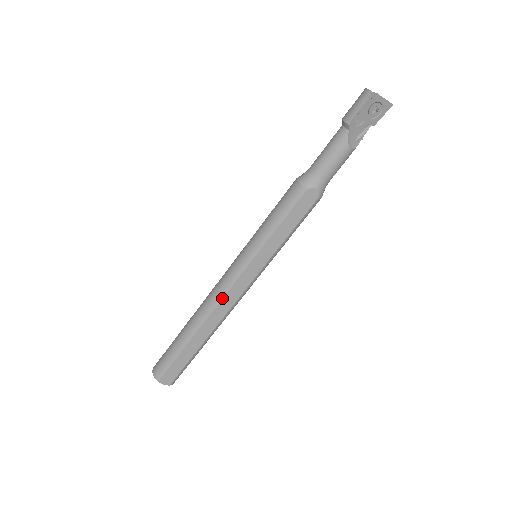
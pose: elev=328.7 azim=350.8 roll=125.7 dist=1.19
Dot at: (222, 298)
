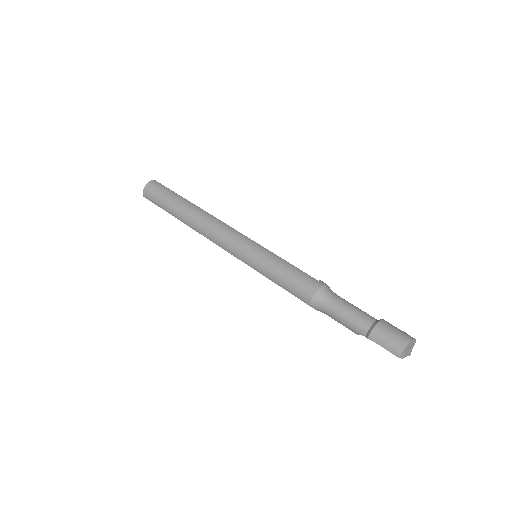
Dot at: (213, 242)
